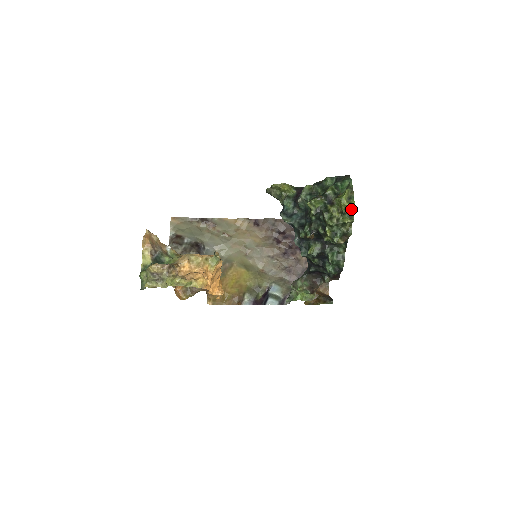
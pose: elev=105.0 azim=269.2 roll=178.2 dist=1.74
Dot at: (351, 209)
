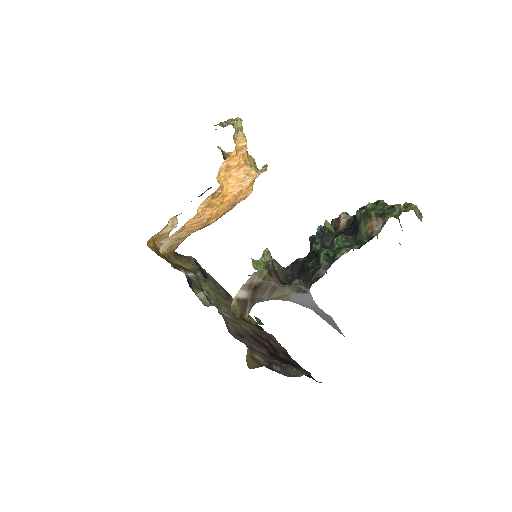
Dot at: (411, 206)
